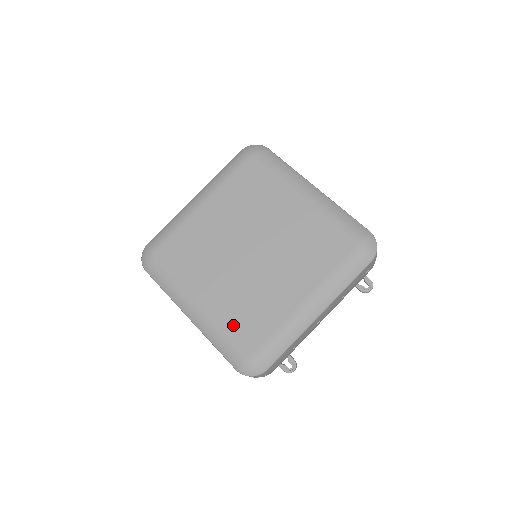
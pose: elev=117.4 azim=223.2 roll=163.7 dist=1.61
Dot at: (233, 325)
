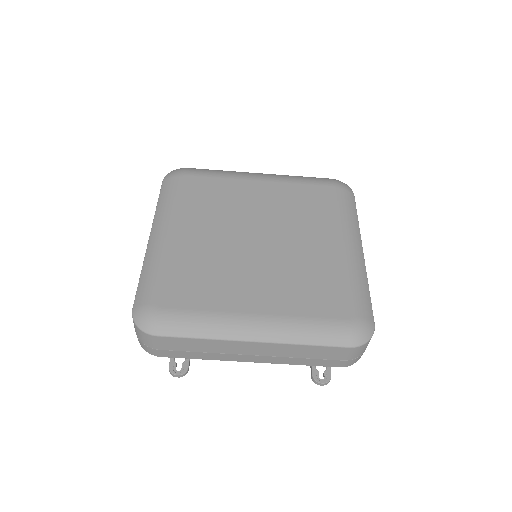
Dot at: (175, 273)
